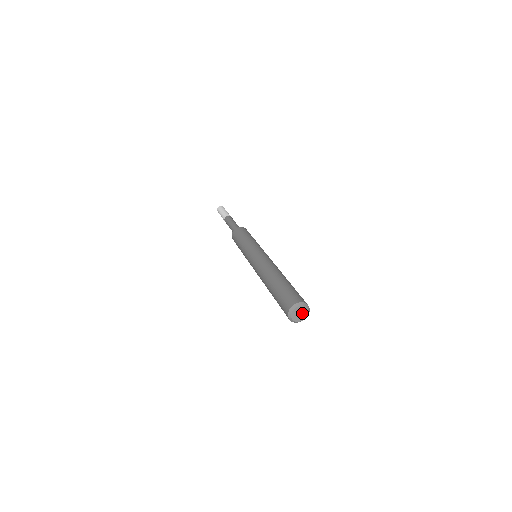
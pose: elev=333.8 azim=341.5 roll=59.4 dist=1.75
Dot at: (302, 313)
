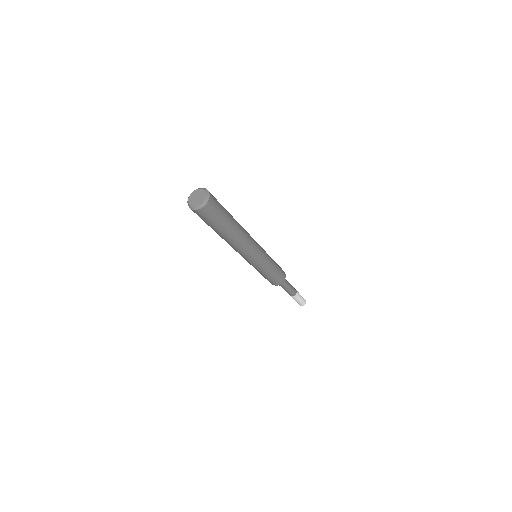
Dot at: (200, 197)
